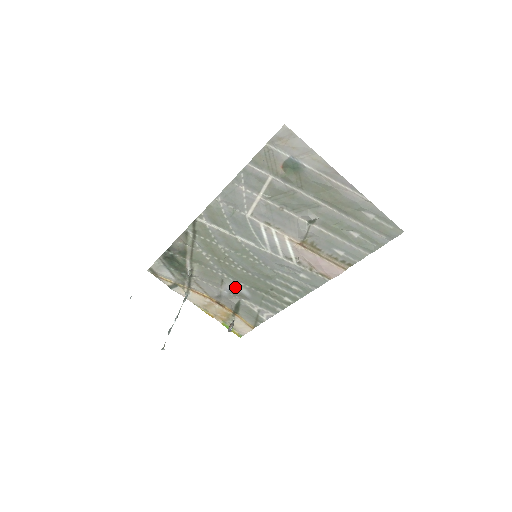
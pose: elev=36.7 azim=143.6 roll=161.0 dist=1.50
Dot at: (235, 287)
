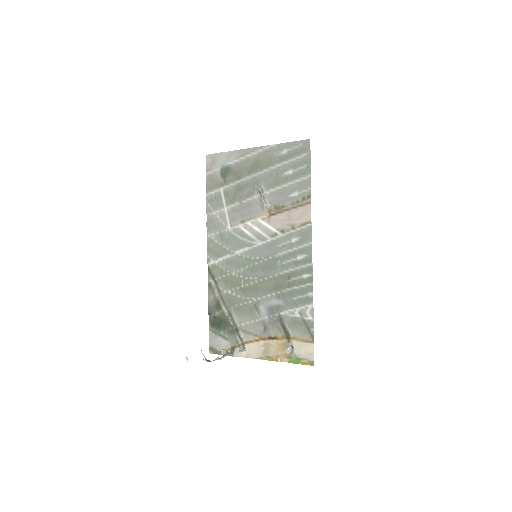
Dot at: (267, 304)
